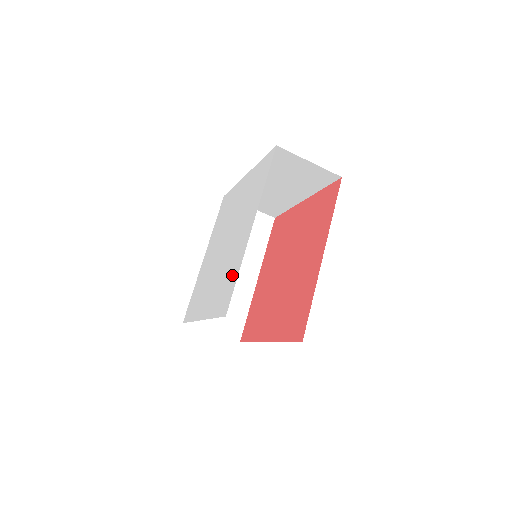
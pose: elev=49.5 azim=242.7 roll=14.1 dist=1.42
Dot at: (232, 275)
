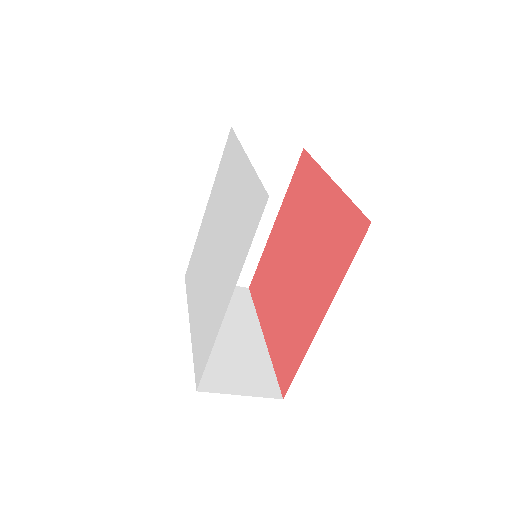
Dot at: (208, 338)
